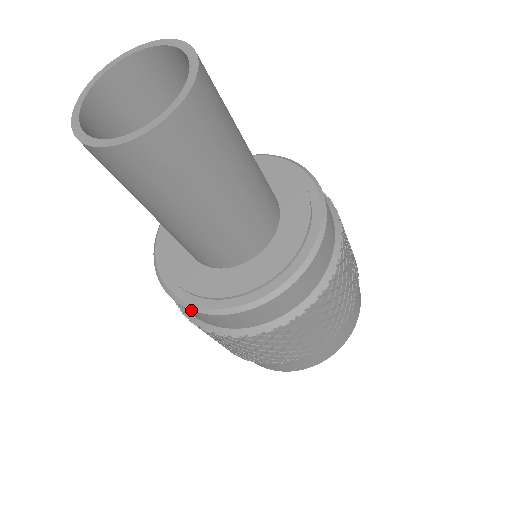
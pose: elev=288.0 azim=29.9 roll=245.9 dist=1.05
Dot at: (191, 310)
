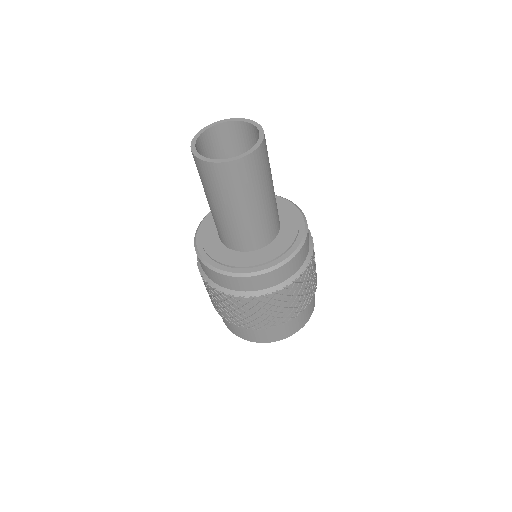
Dot at: (195, 248)
